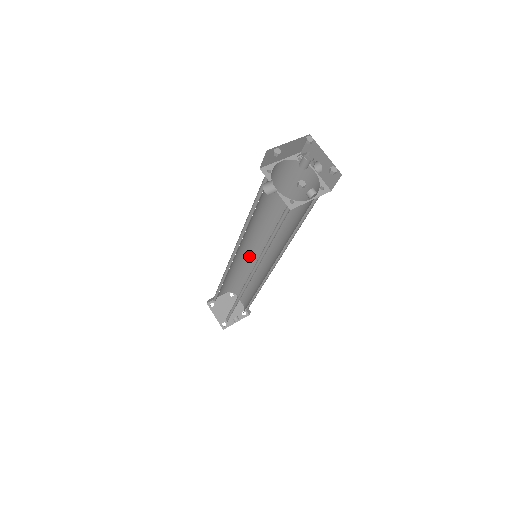
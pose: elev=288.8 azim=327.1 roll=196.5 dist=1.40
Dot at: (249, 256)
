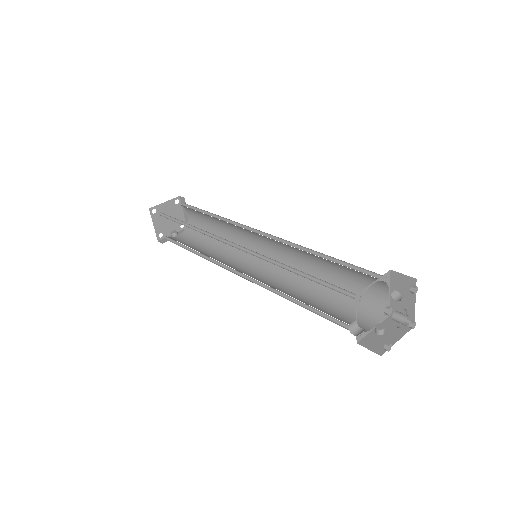
Dot at: (237, 226)
